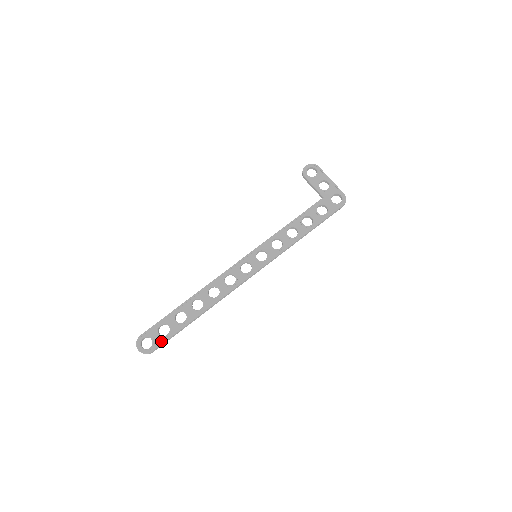
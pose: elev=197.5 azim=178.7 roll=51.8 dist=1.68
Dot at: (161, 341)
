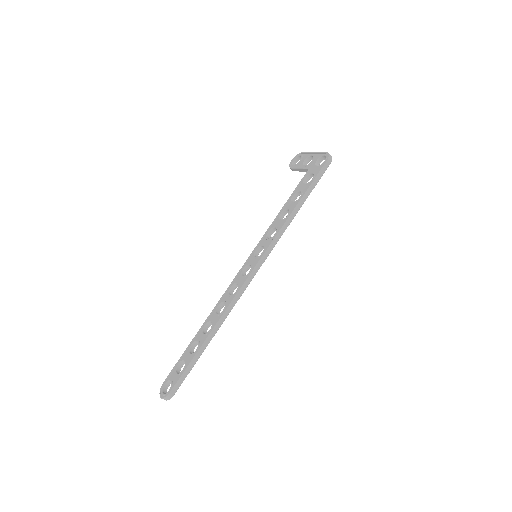
Dot at: (177, 379)
